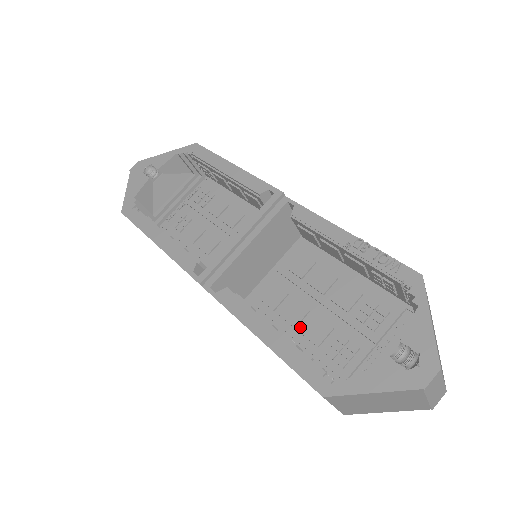
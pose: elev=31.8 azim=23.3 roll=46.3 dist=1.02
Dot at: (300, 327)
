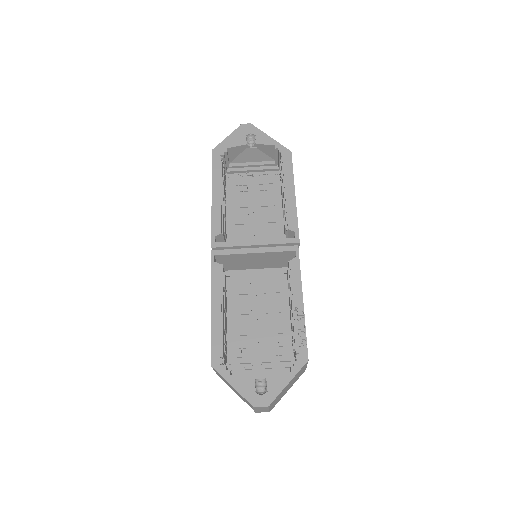
Dot at: (239, 317)
